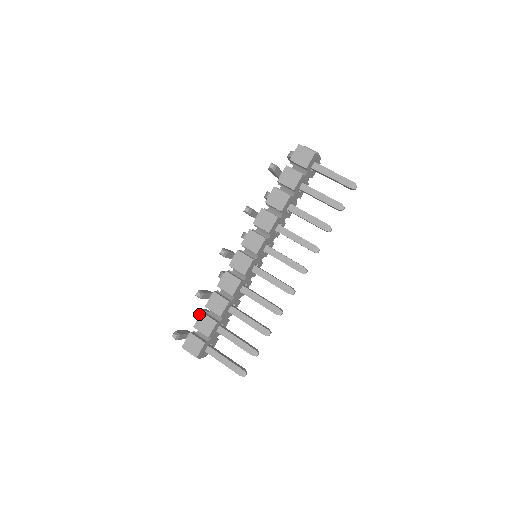
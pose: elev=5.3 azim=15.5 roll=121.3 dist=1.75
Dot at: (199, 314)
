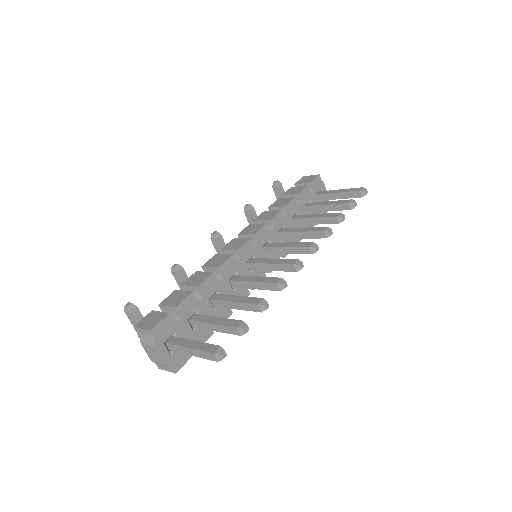
Dot at: occluded
